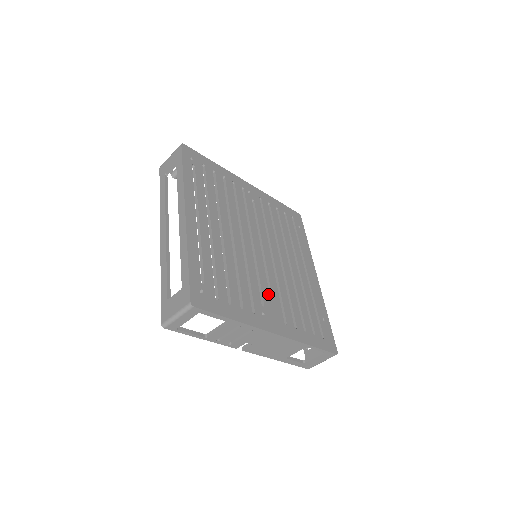
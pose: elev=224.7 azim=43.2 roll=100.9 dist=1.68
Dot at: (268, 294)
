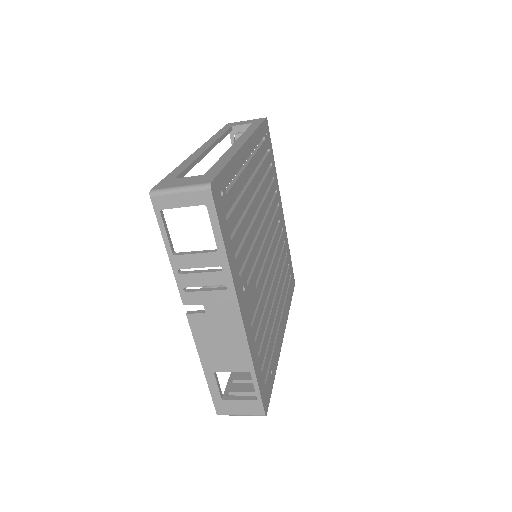
Dot at: (254, 284)
